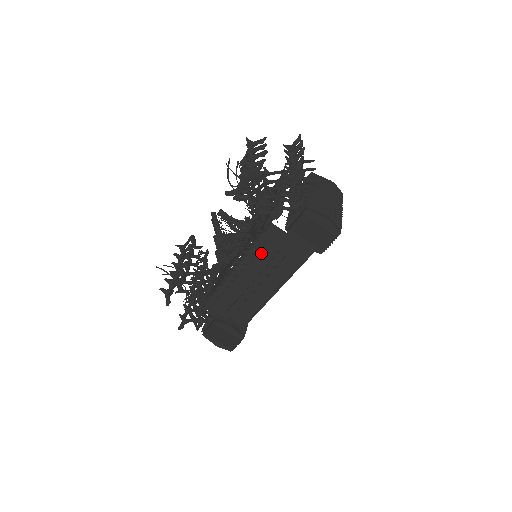
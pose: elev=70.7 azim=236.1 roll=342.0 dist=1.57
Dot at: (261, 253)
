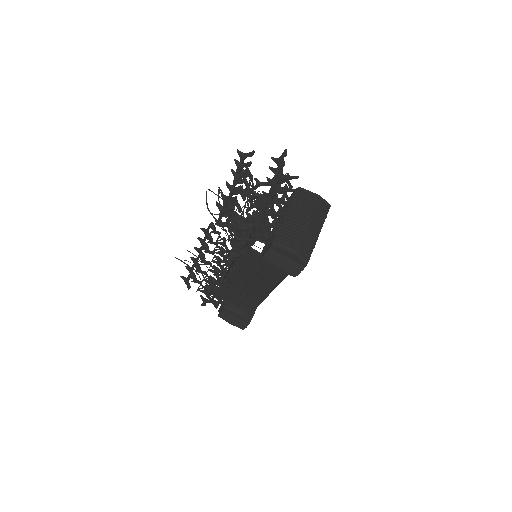
Dot at: (248, 266)
